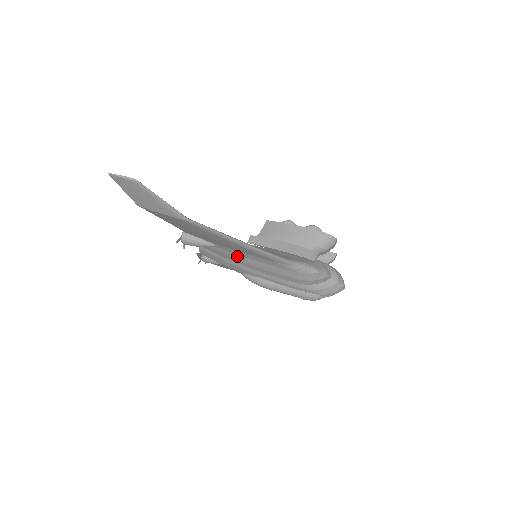
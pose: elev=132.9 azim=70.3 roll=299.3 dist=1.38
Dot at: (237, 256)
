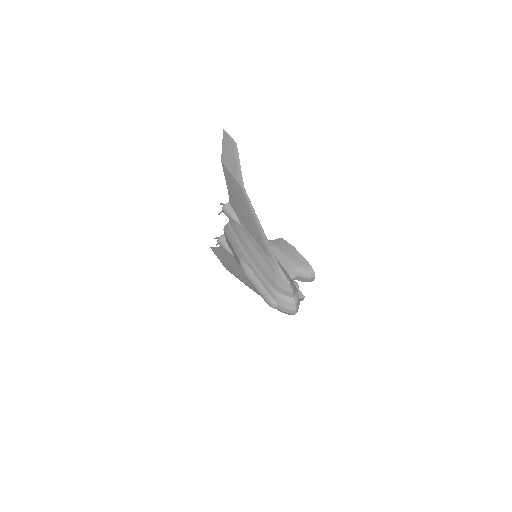
Dot at: (248, 240)
